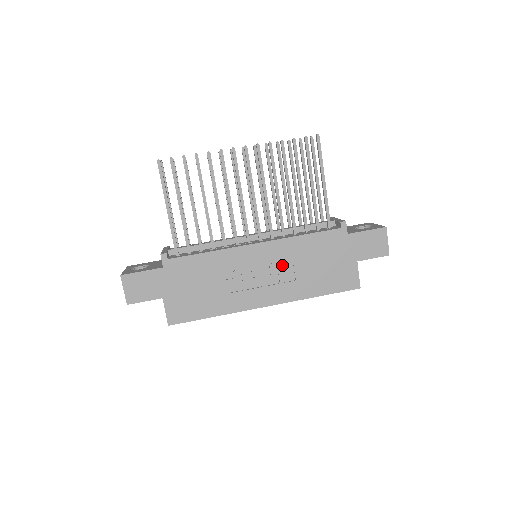
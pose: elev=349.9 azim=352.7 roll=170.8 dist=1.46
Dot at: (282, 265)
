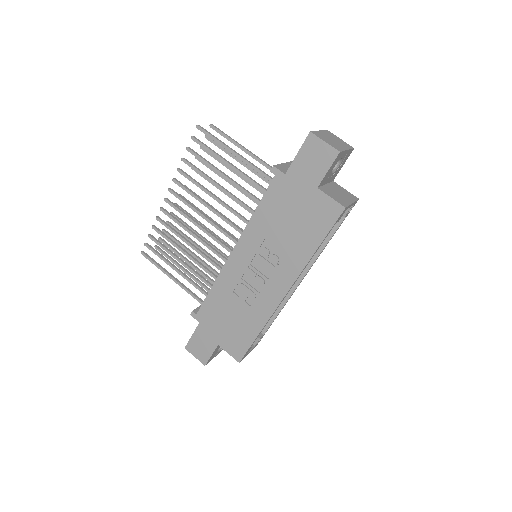
Dot at: (264, 251)
